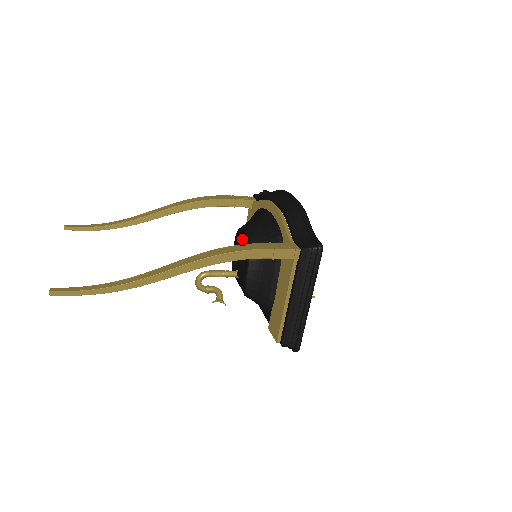
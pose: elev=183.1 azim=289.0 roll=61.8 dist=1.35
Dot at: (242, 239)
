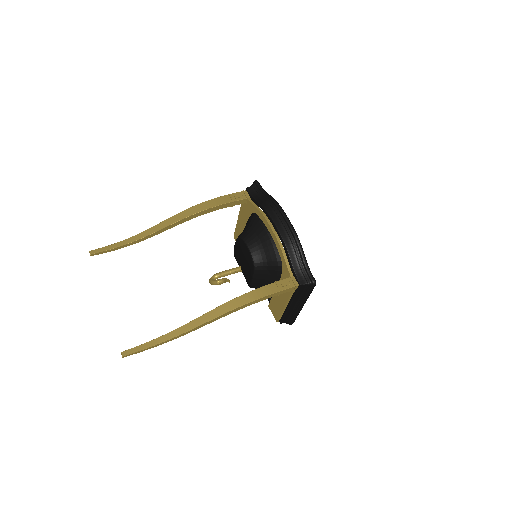
Dot at: (246, 251)
